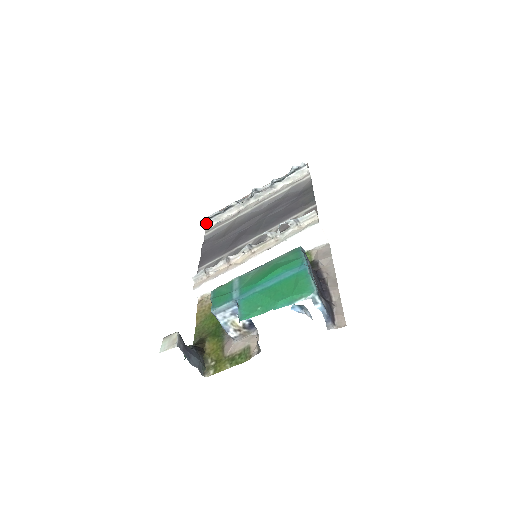
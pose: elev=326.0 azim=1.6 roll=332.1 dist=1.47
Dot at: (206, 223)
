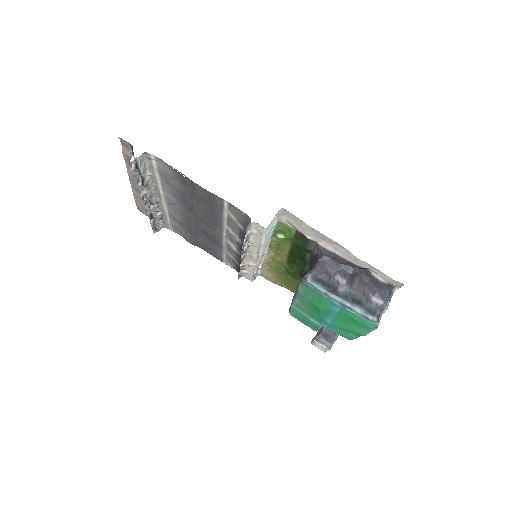
Dot at: (158, 229)
